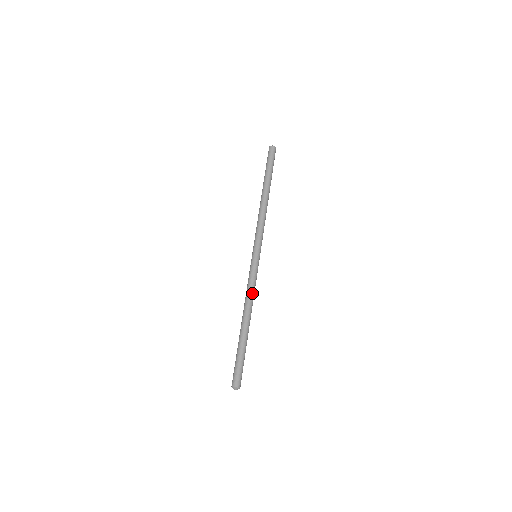
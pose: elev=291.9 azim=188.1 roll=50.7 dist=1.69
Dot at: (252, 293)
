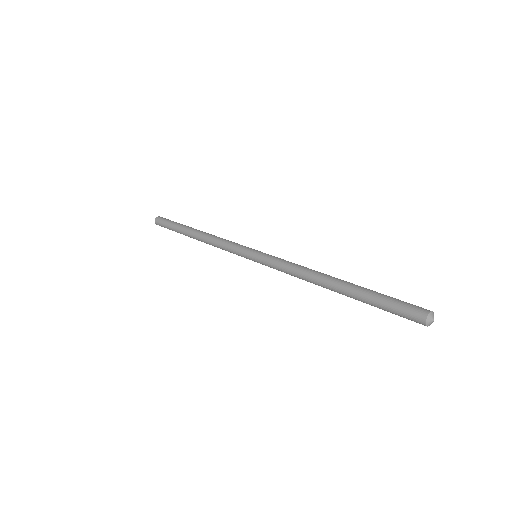
Dot at: occluded
